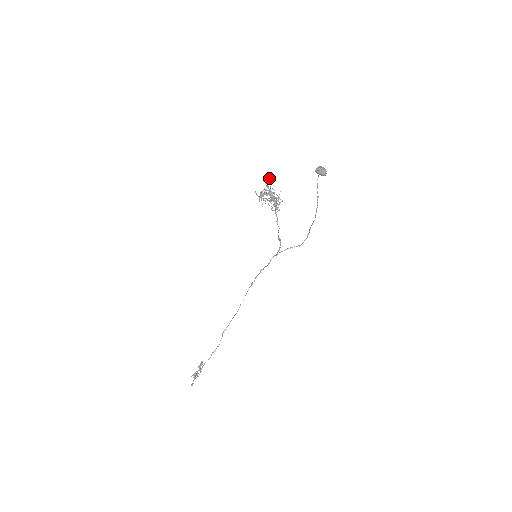
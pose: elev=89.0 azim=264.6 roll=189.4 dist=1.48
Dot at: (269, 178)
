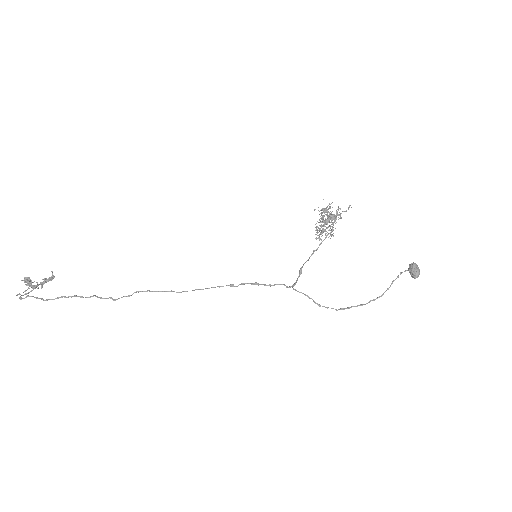
Dot at: (350, 205)
